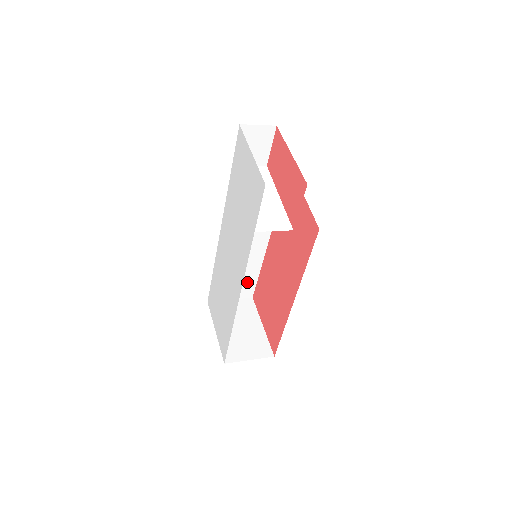
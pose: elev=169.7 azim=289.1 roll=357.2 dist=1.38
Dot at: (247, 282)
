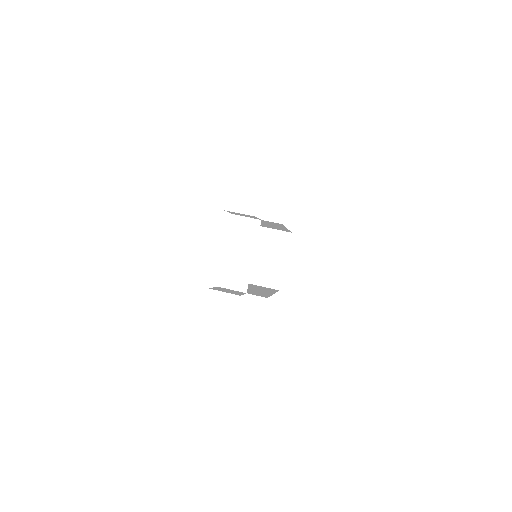
Dot at: occluded
